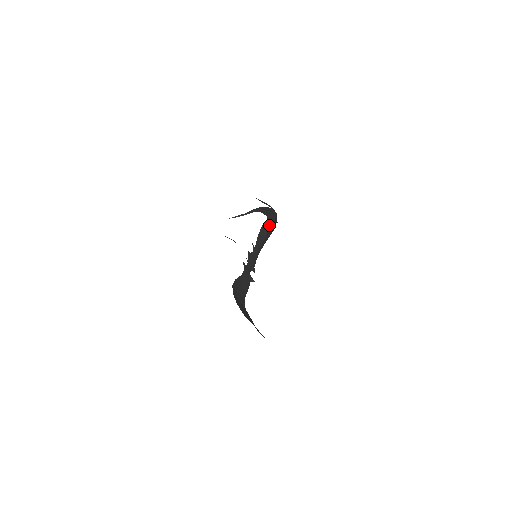
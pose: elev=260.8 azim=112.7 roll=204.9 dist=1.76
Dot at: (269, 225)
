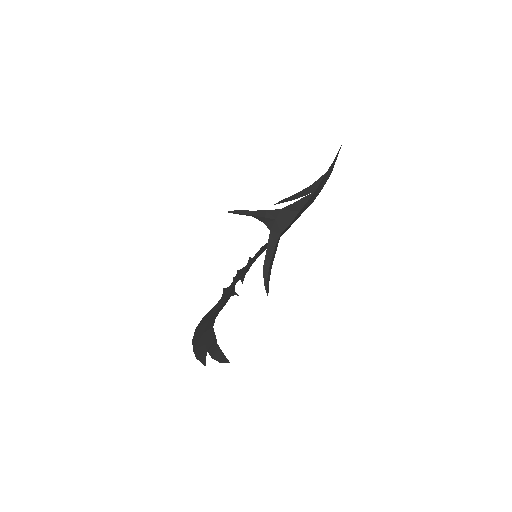
Dot at: (290, 225)
